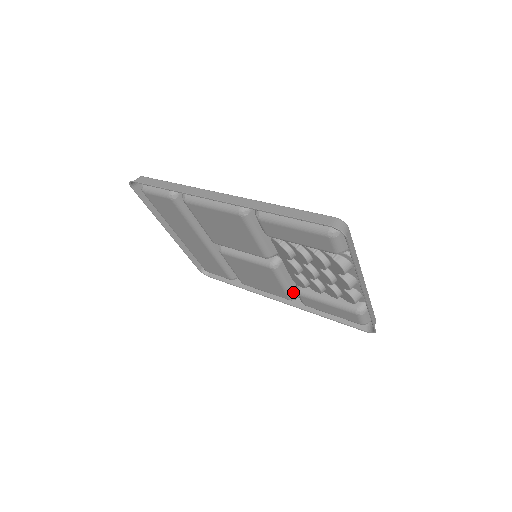
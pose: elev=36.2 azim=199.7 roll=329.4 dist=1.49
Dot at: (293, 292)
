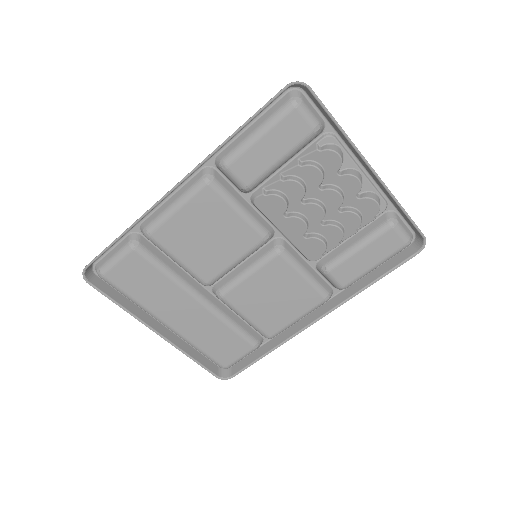
Dot at: (321, 284)
